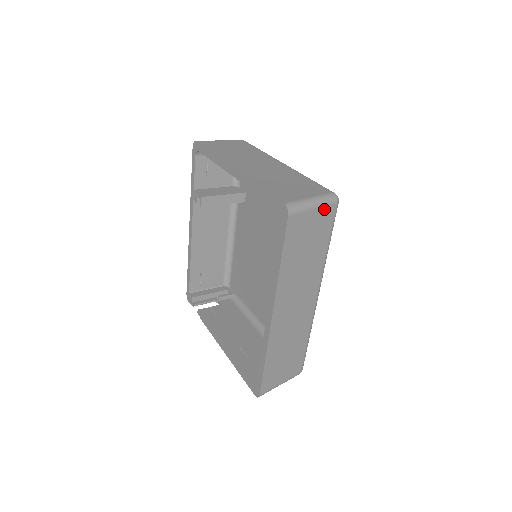
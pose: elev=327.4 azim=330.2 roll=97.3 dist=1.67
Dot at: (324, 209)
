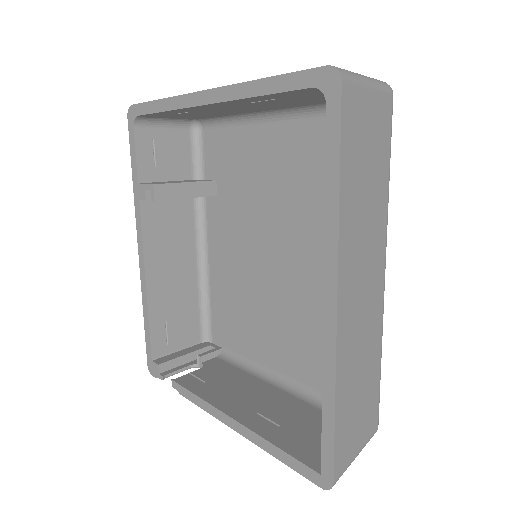
Dot at: (380, 97)
